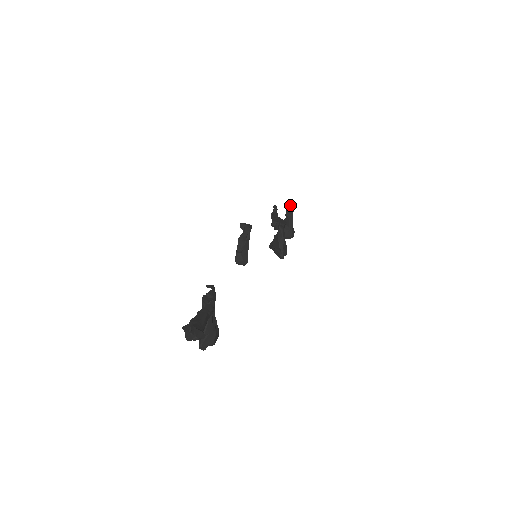
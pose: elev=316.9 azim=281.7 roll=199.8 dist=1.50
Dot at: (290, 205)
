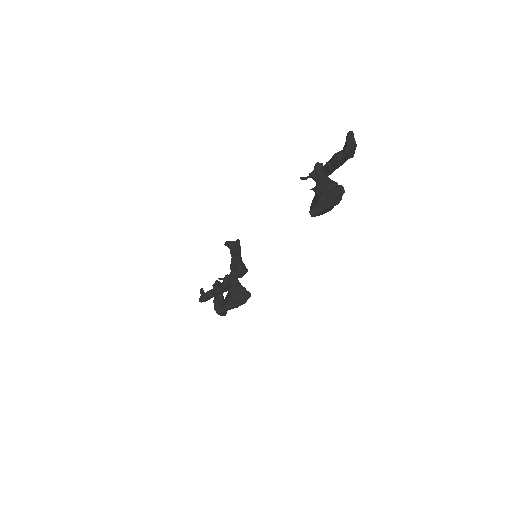
Dot at: (217, 281)
